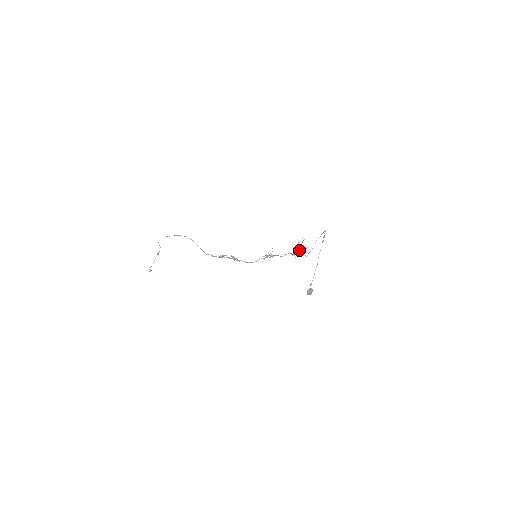
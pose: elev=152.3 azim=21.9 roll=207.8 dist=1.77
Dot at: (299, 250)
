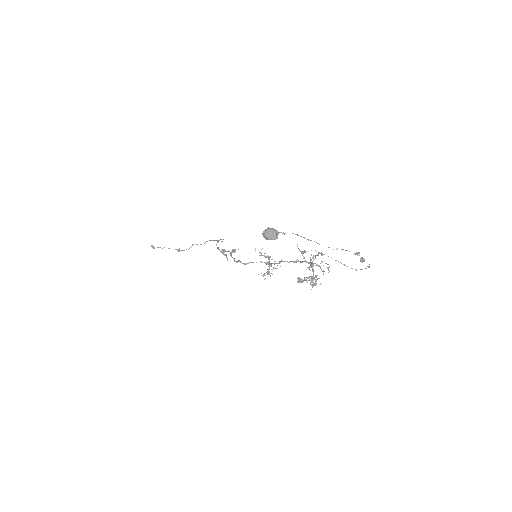
Dot at: (312, 257)
